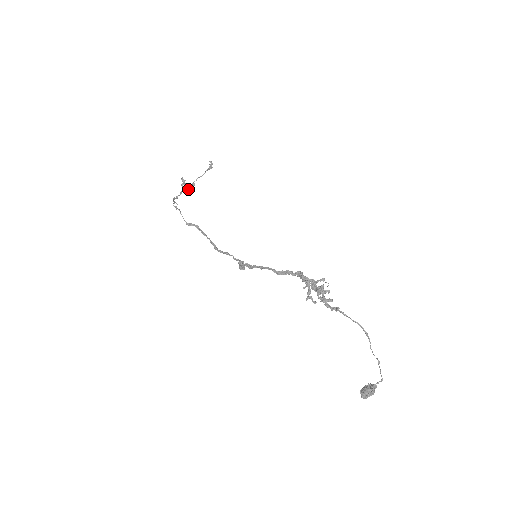
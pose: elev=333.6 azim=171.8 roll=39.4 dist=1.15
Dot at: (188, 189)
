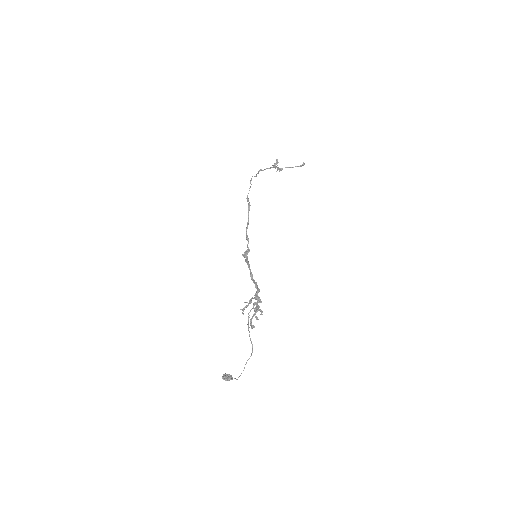
Dot at: (277, 169)
